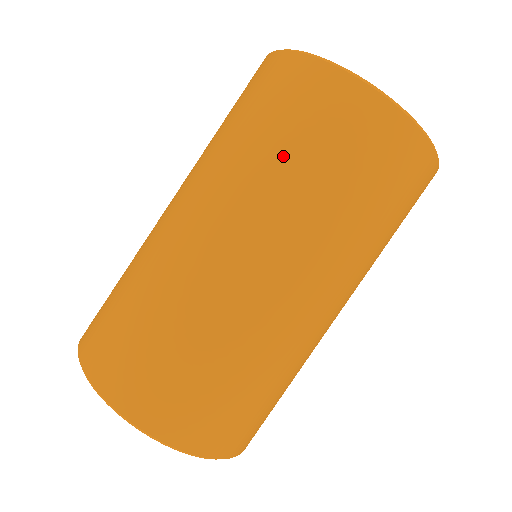
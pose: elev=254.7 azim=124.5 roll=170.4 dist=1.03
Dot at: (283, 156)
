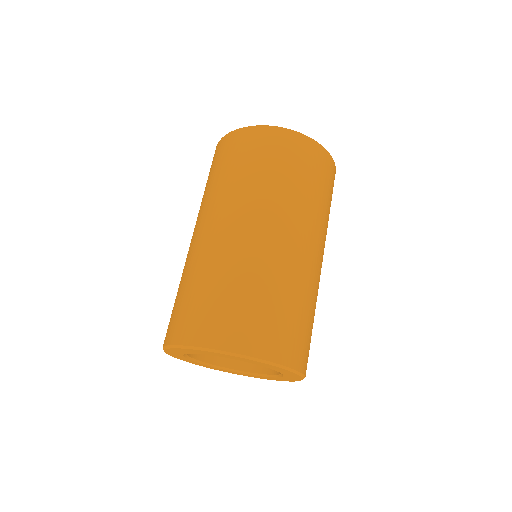
Dot at: (256, 173)
